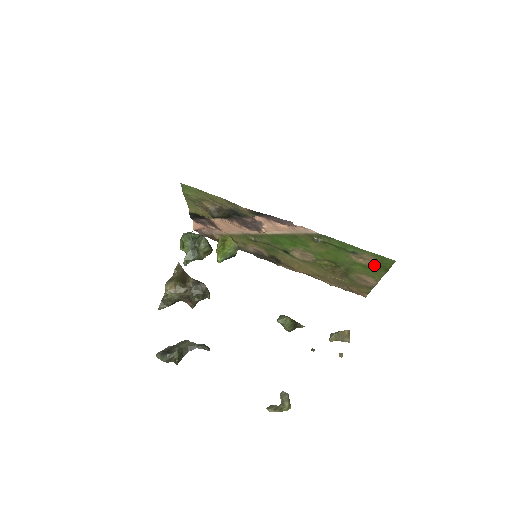
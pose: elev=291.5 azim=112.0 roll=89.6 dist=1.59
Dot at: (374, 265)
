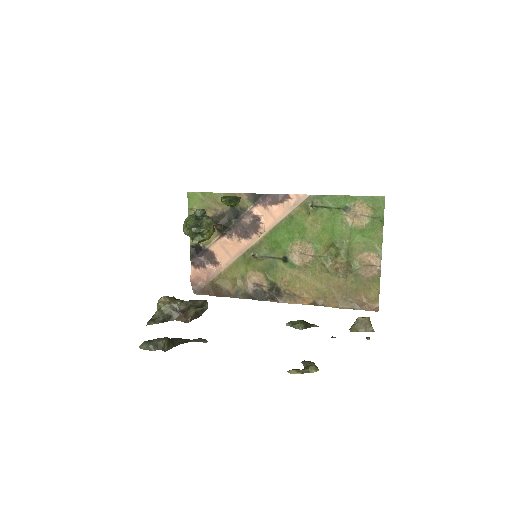
Dot at: (369, 221)
